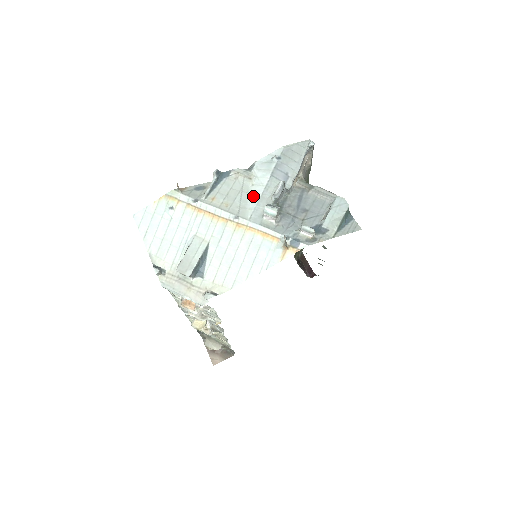
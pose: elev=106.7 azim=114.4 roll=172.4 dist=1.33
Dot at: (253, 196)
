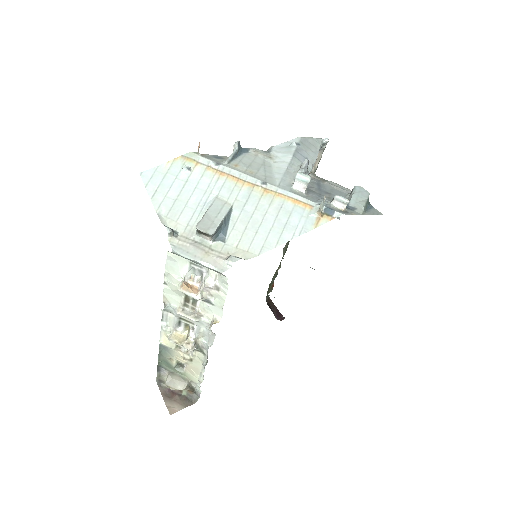
Dot at: (277, 169)
